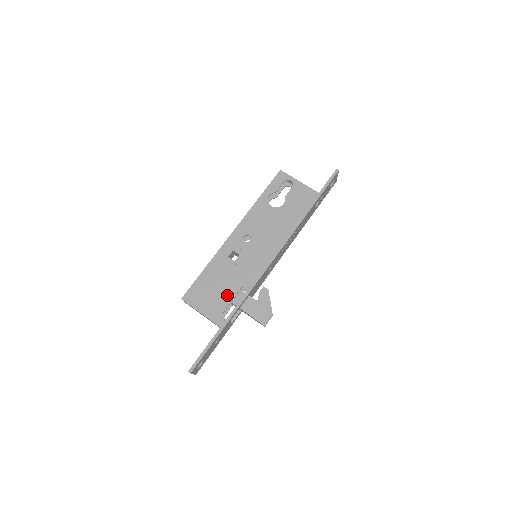
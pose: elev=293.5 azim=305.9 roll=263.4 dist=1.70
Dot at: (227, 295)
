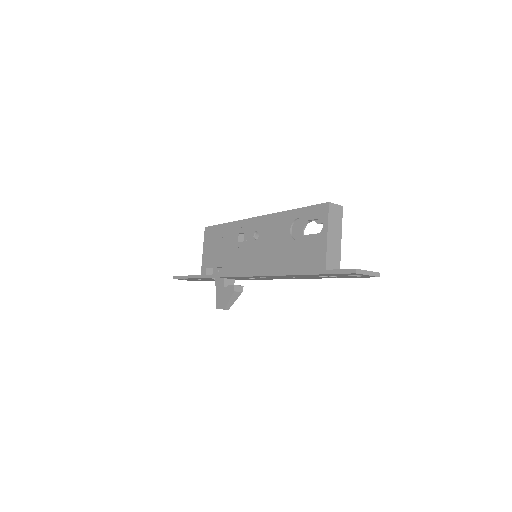
Dot at: (217, 260)
